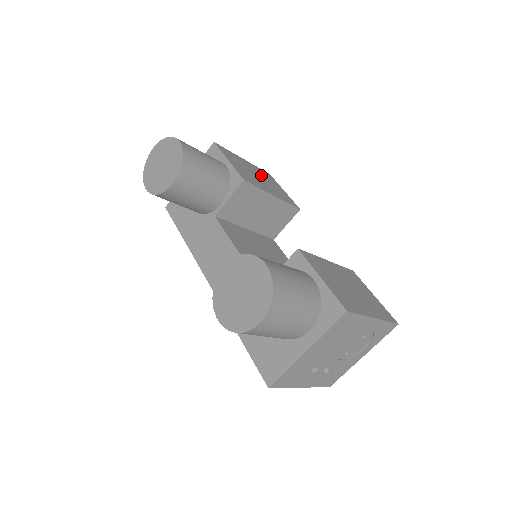
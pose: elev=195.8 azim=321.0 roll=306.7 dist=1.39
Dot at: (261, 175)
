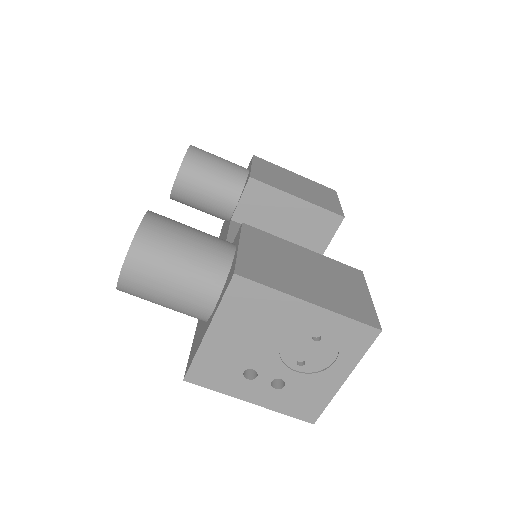
Dot at: (307, 185)
